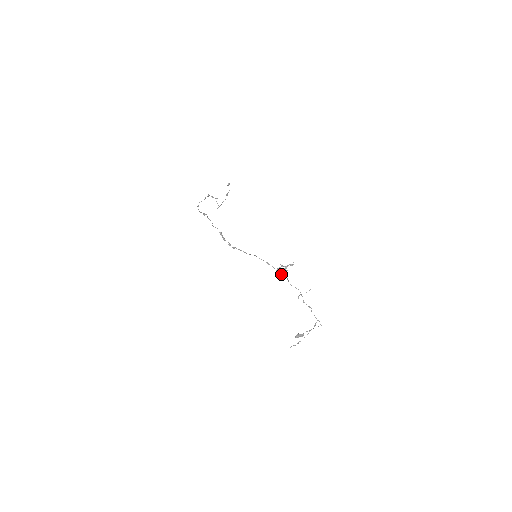
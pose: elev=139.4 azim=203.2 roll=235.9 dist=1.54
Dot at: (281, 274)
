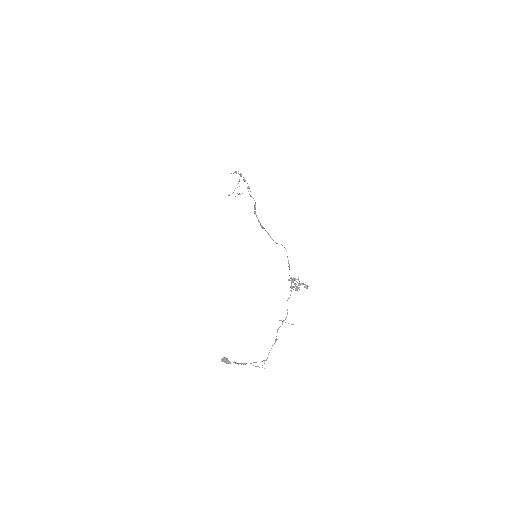
Dot at: occluded
